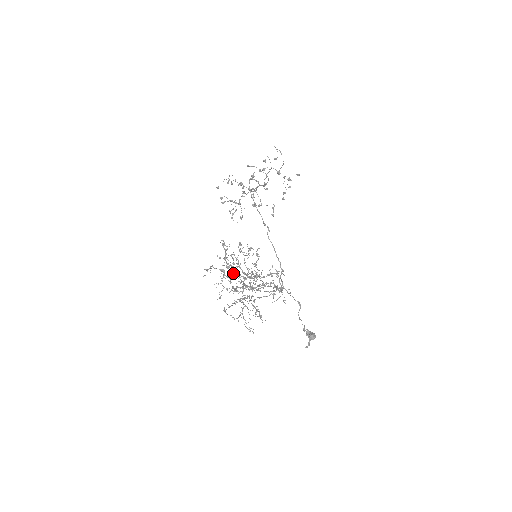
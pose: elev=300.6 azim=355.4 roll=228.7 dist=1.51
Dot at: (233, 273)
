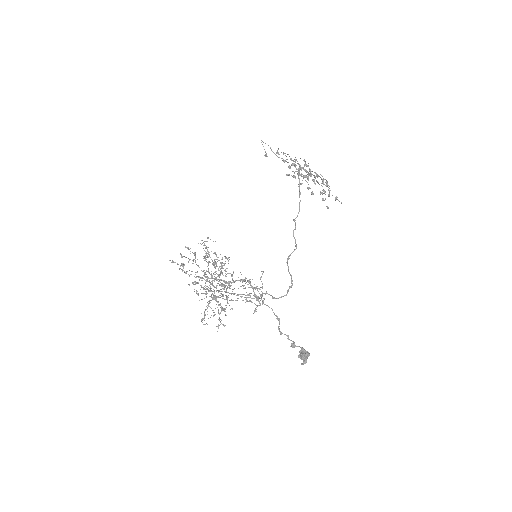
Dot at: (206, 271)
